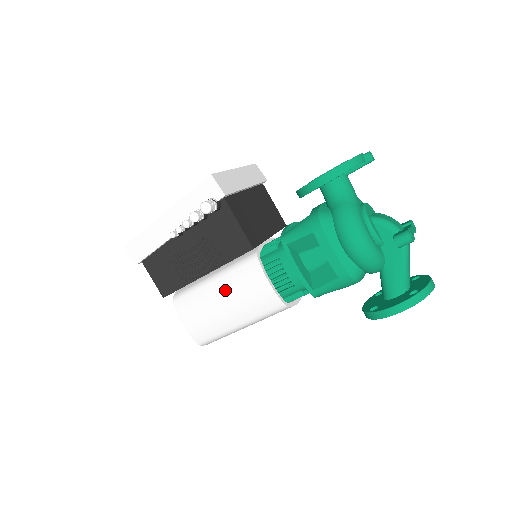
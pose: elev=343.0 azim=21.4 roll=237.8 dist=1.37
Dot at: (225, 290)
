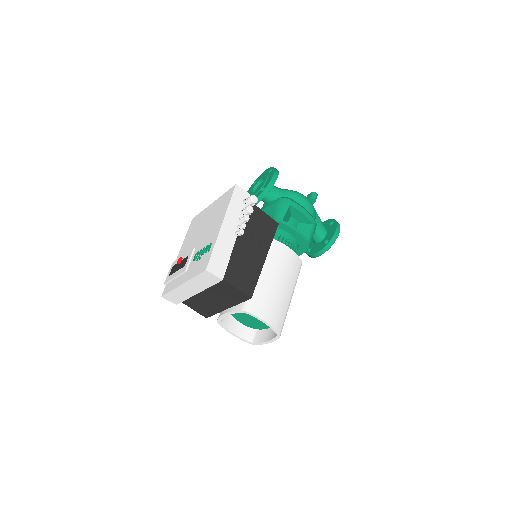
Dot at: (273, 272)
